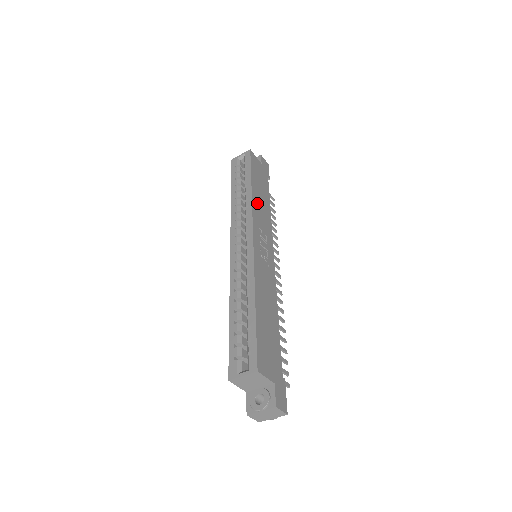
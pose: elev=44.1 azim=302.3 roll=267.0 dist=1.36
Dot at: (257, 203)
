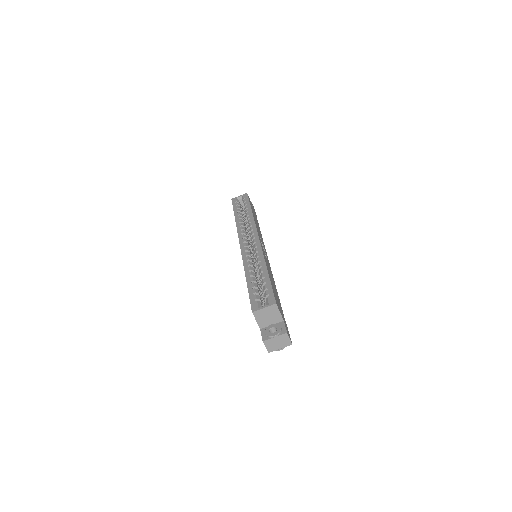
Dot at: (256, 223)
